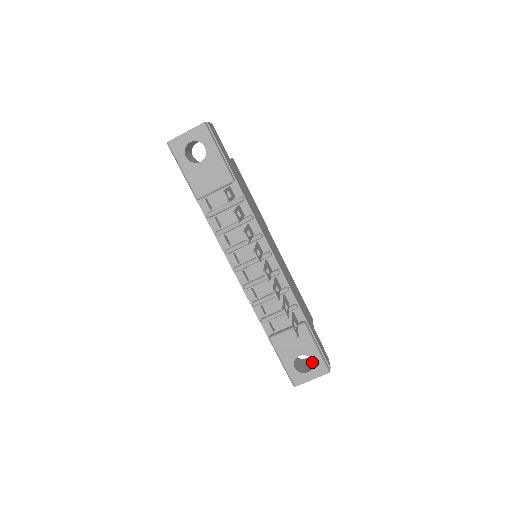
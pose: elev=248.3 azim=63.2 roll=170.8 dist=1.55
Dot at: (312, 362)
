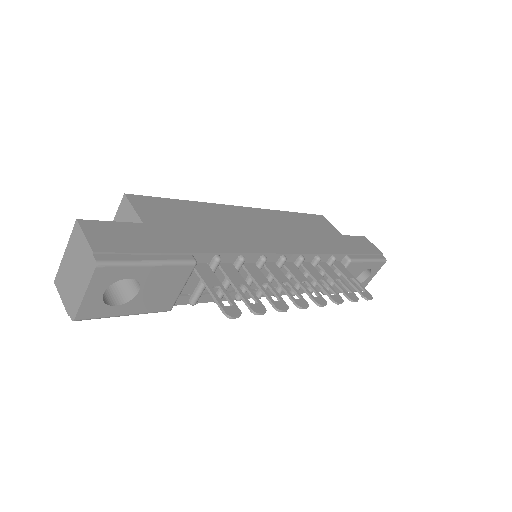
Dot at: occluded
